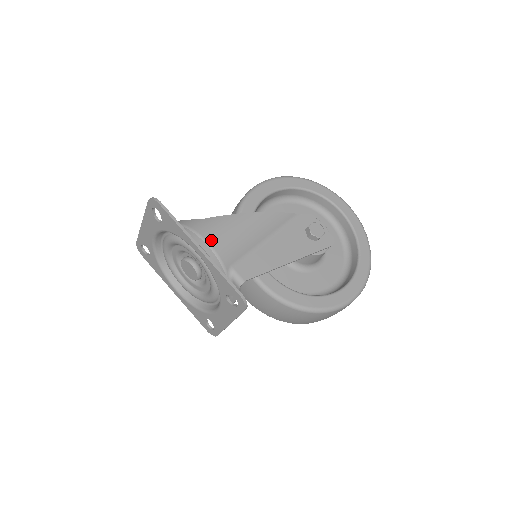
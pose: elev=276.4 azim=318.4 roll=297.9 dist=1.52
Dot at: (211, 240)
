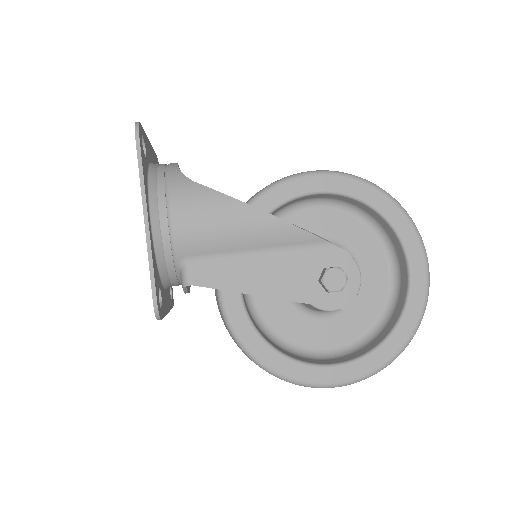
Dot at: (177, 214)
